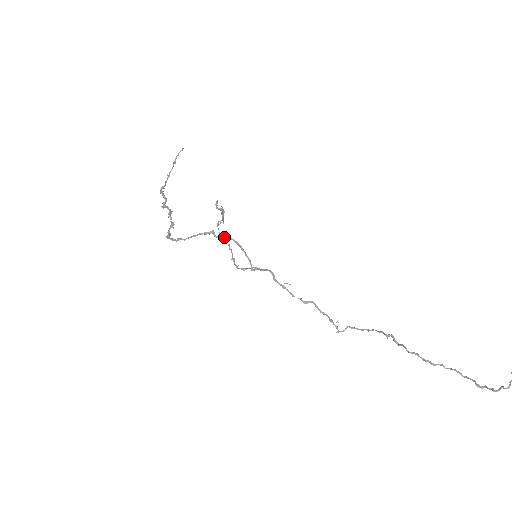
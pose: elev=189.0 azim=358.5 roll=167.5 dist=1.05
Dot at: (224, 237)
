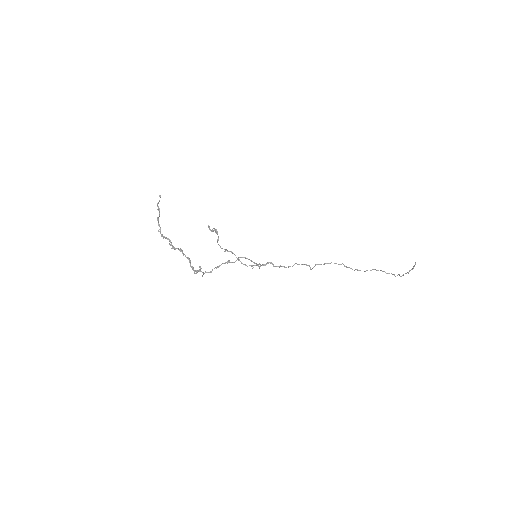
Dot at: (226, 249)
